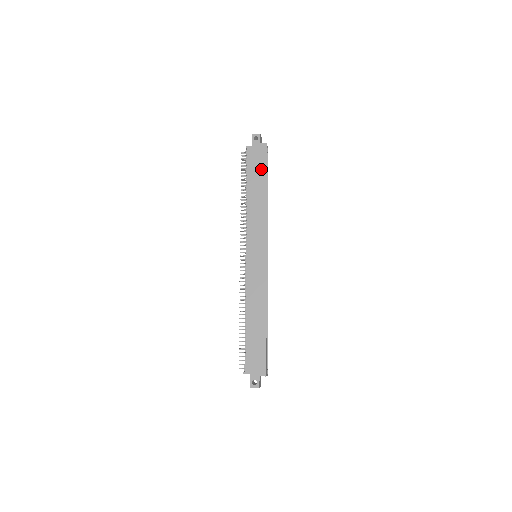
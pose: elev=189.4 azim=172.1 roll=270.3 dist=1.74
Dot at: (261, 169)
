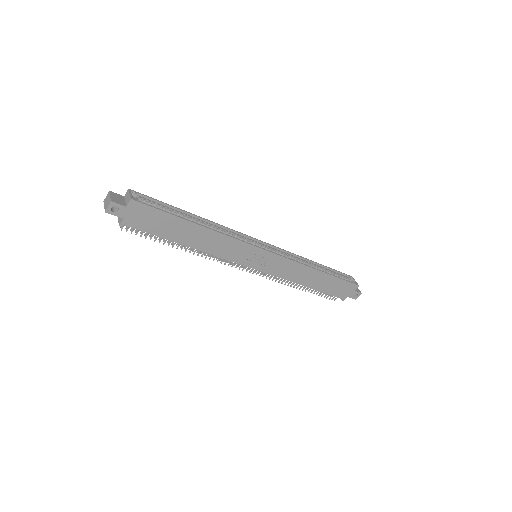
Dot at: (165, 220)
